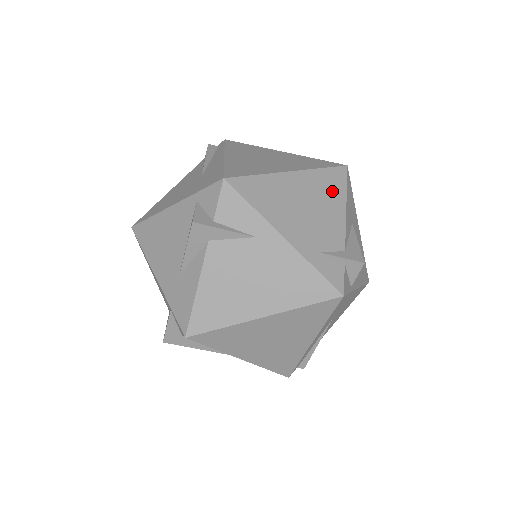
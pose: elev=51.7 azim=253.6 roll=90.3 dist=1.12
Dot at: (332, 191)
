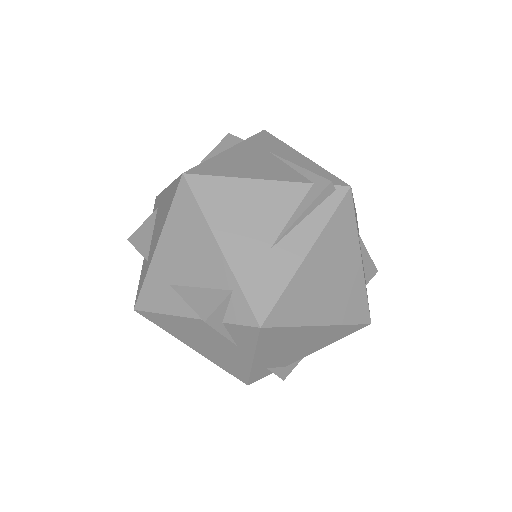
Dot at: (332, 338)
